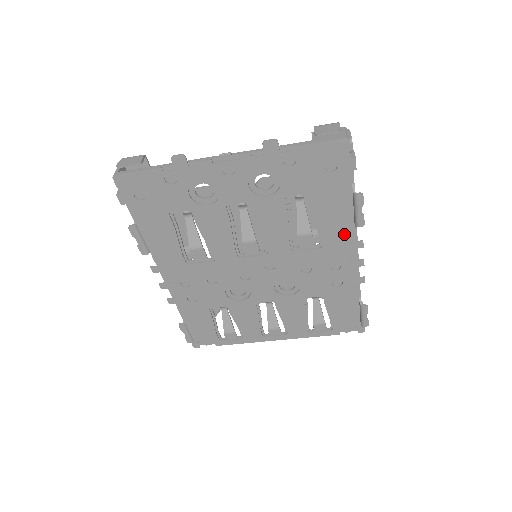
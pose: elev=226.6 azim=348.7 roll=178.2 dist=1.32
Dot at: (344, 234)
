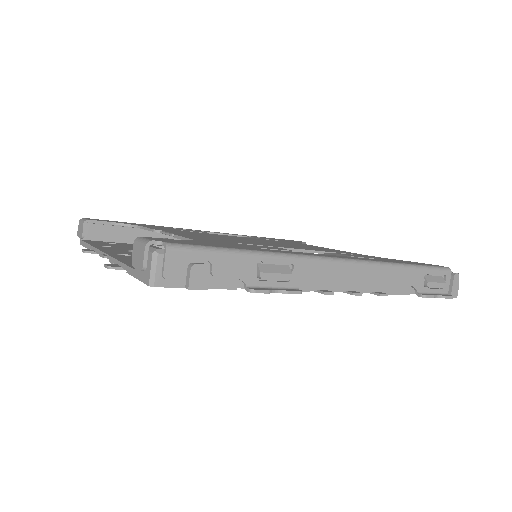
Dot at: occluded
